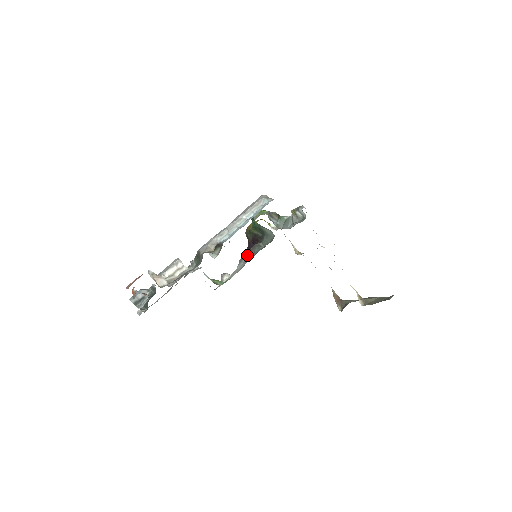
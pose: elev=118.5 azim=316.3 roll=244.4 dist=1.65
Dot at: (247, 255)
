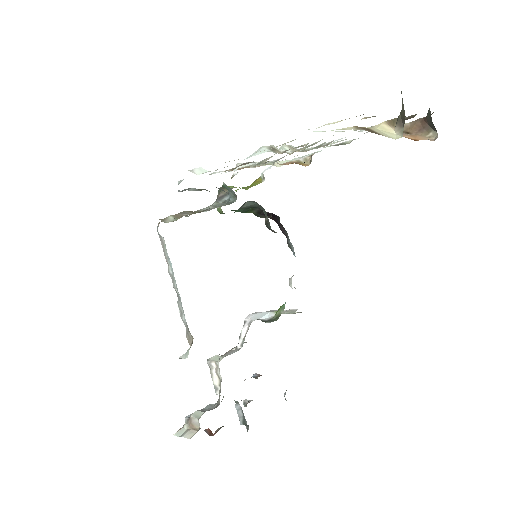
Dot at: (285, 233)
